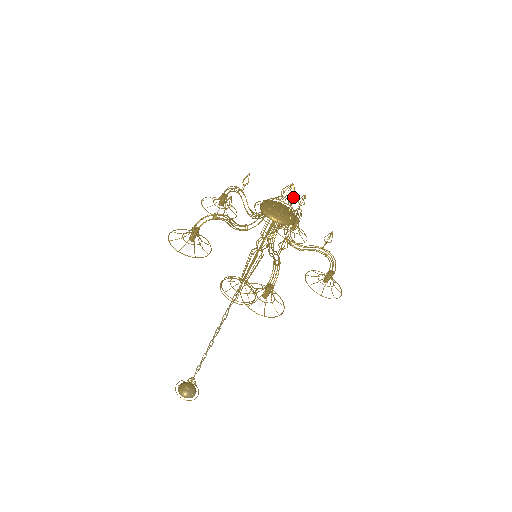
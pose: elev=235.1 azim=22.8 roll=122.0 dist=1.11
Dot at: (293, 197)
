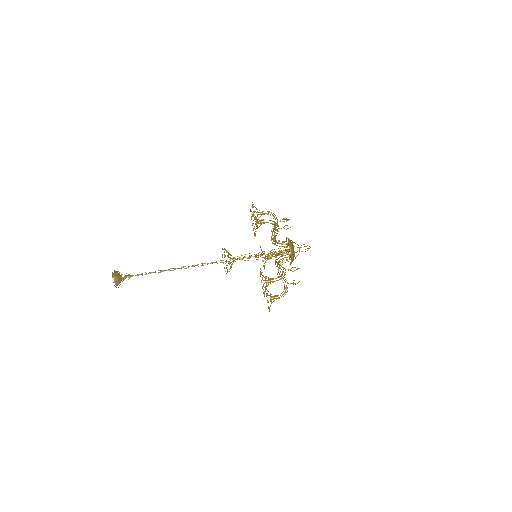
Dot at: occluded
